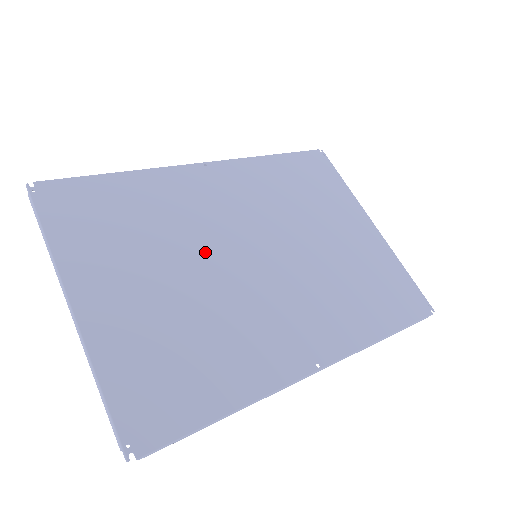
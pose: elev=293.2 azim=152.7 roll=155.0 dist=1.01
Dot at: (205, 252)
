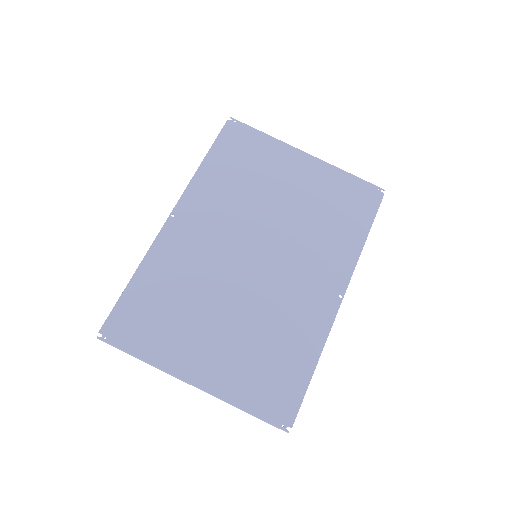
Dot at: (227, 283)
